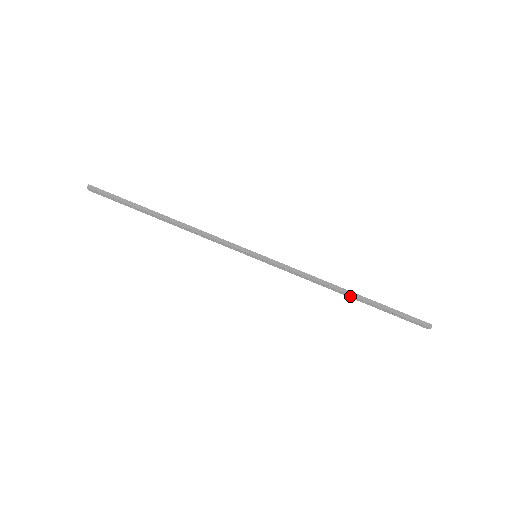
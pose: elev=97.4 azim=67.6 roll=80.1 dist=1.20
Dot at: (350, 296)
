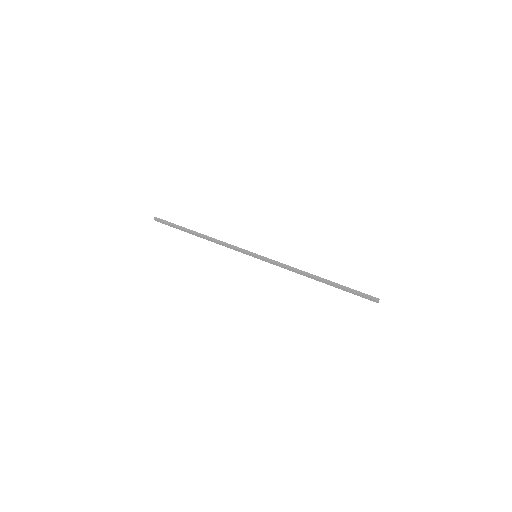
Dot at: (320, 281)
